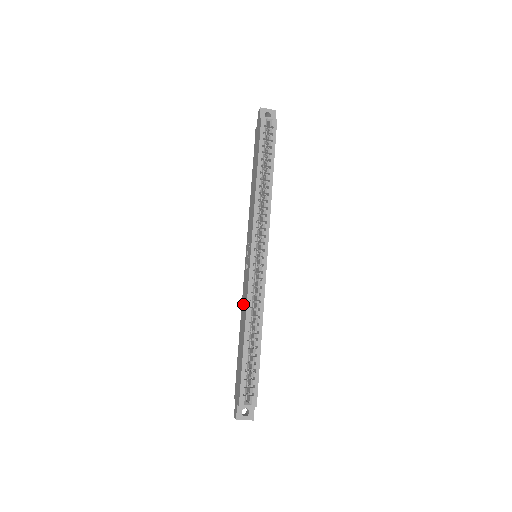
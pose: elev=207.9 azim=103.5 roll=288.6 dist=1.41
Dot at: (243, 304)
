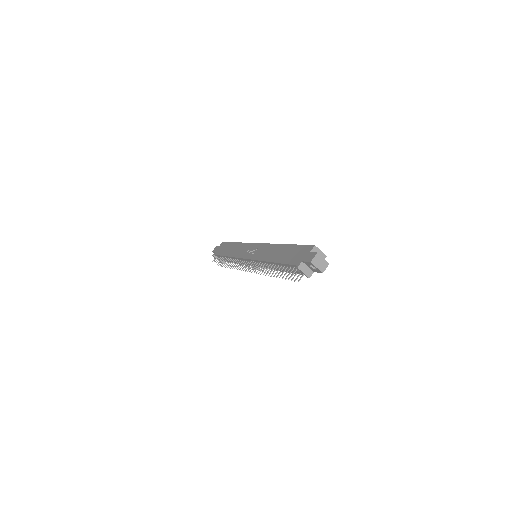
Dot at: (266, 254)
